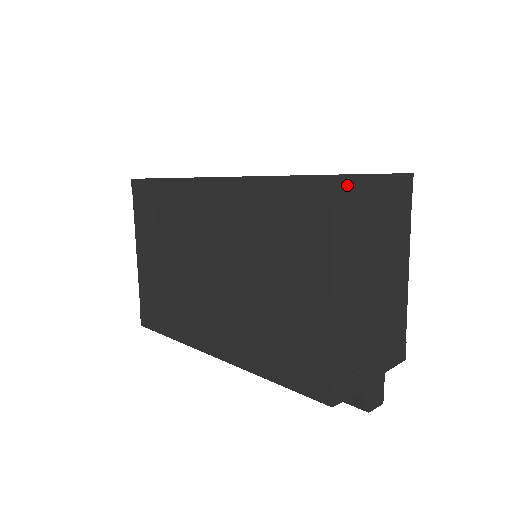
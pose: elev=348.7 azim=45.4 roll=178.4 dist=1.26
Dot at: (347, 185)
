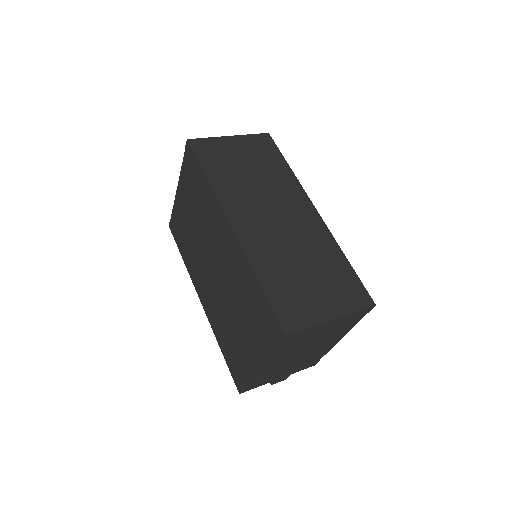
Dot at: (297, 334)
